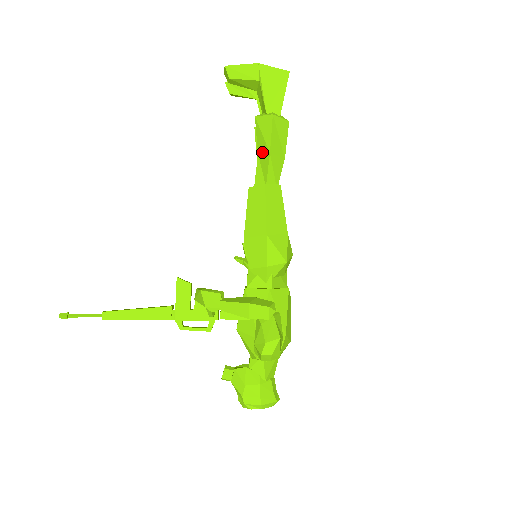
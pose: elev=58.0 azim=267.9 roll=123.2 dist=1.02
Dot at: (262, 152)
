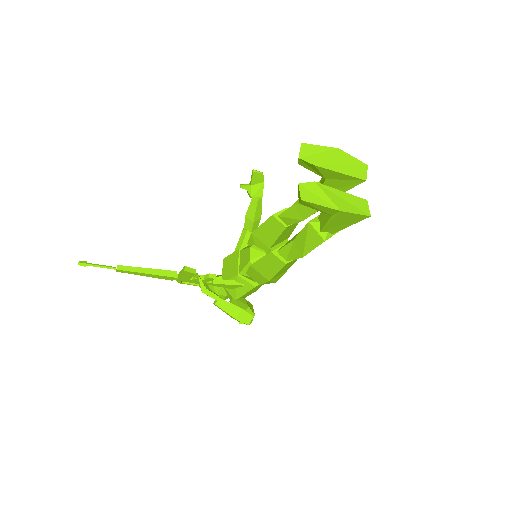
Dot at: (297, 246)
